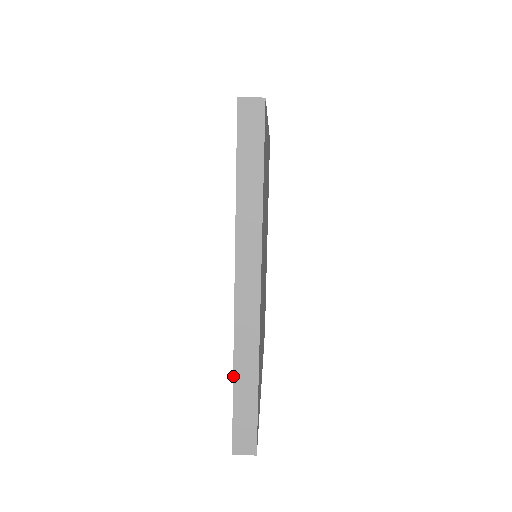
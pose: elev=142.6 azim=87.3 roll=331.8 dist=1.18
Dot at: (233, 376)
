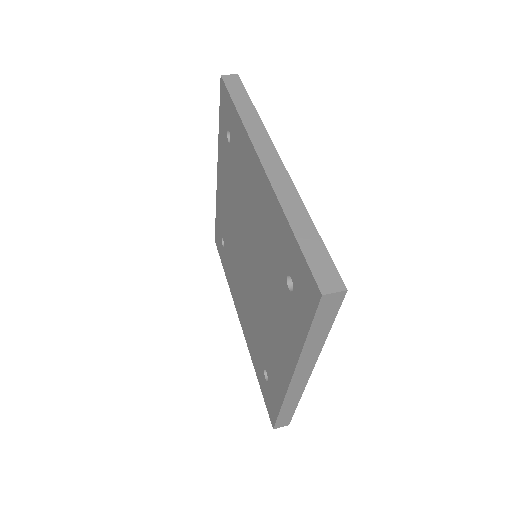
Dot at: (281, 408)
